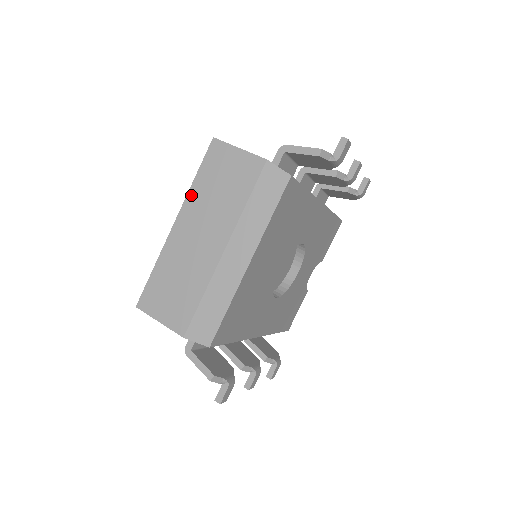
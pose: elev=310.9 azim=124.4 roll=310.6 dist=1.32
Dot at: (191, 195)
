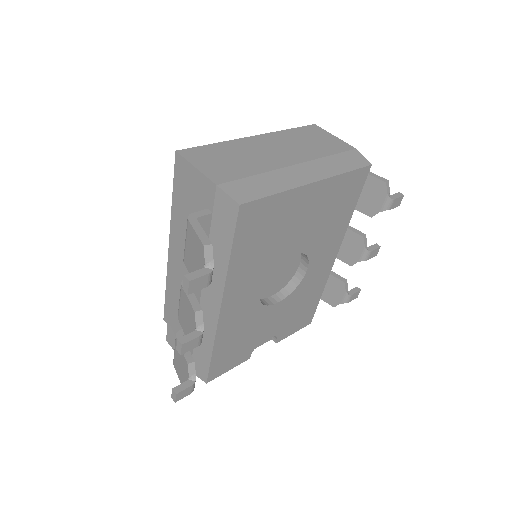
Dot at: (280, 133)
